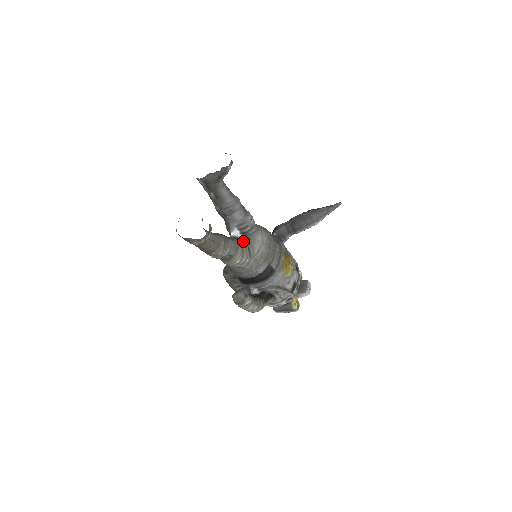
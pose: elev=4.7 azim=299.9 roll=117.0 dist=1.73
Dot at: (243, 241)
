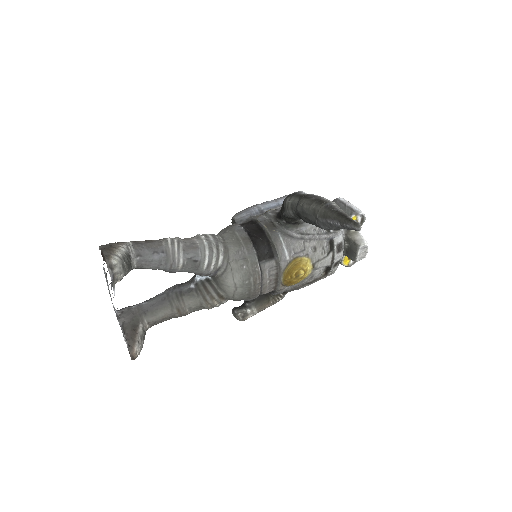
Dot at: (209, 289)
